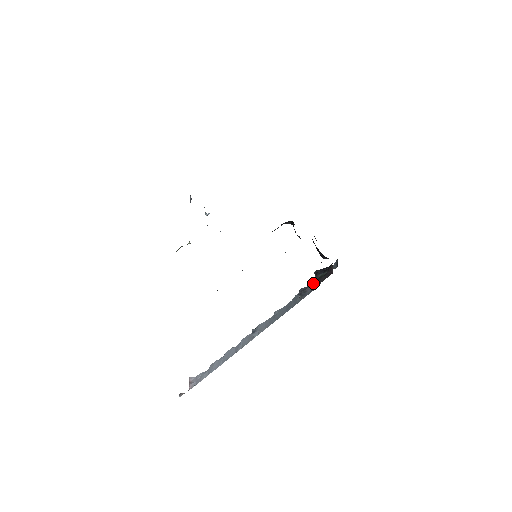
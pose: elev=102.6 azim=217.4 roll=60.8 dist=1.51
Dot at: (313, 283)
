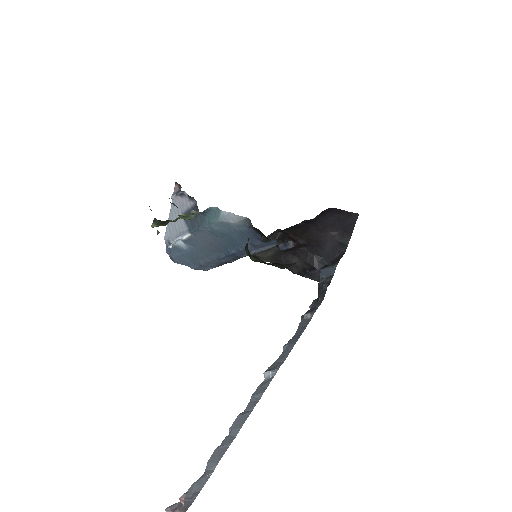
Dot at: (323, 282)
